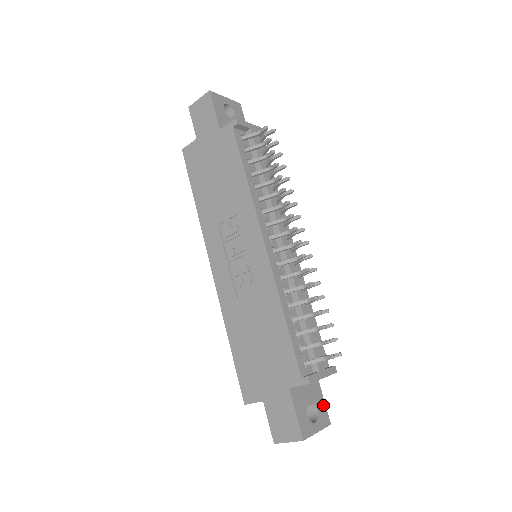
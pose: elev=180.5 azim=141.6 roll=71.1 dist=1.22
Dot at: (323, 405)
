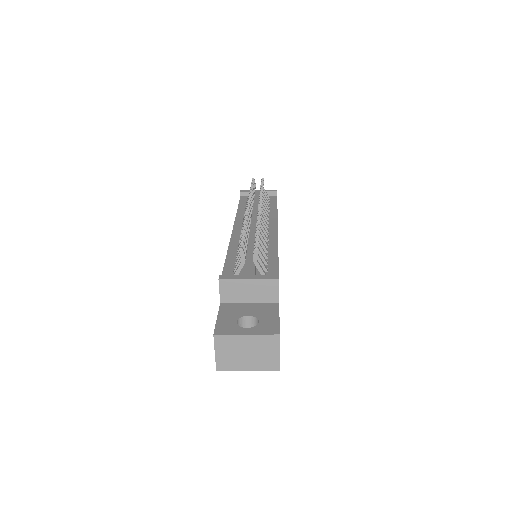
Dot at: (274, 320)
